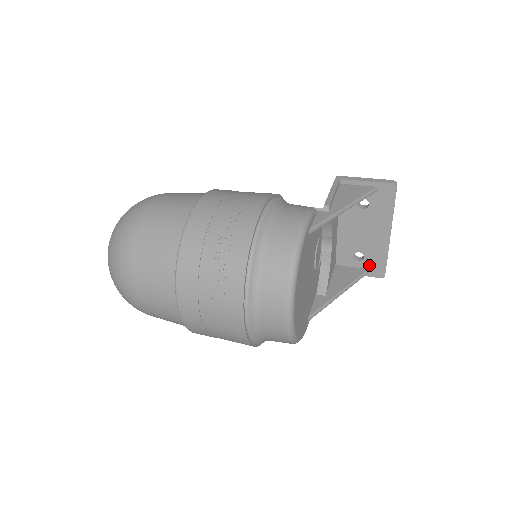
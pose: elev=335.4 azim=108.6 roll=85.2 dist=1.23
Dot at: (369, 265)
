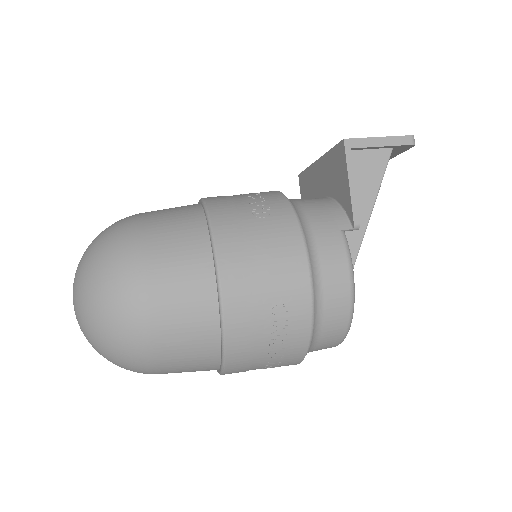
Dot at: occluded
